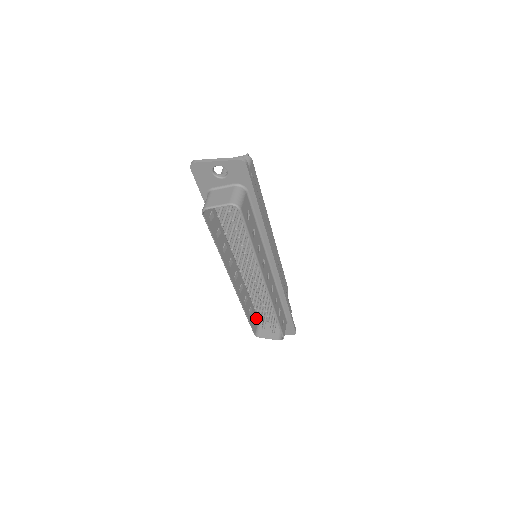
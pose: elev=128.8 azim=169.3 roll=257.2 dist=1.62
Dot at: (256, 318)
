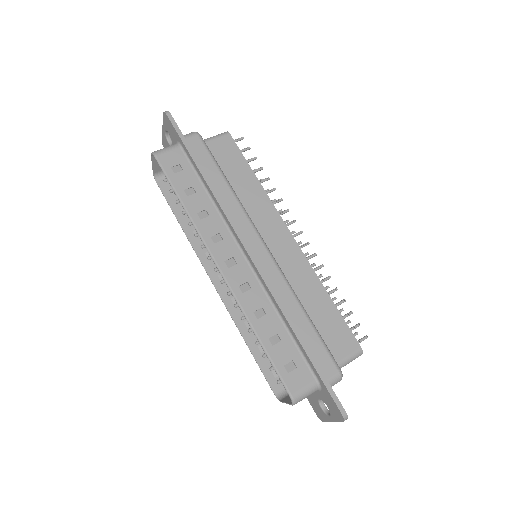
Dot at: occluded
